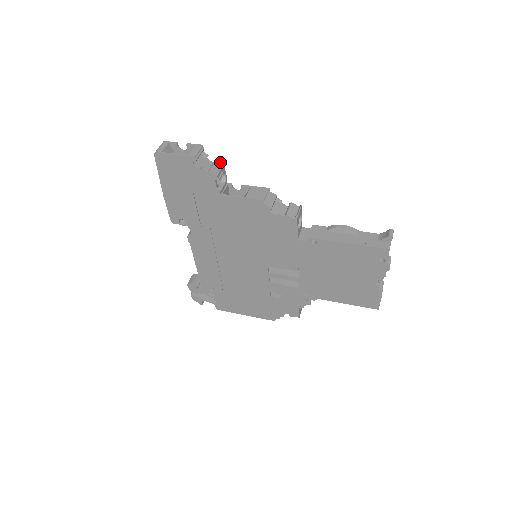
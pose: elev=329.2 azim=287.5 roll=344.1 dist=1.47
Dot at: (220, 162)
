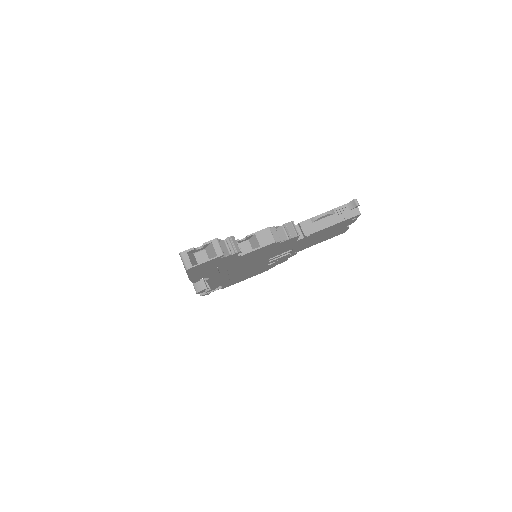
Dot at: (232, 238)
